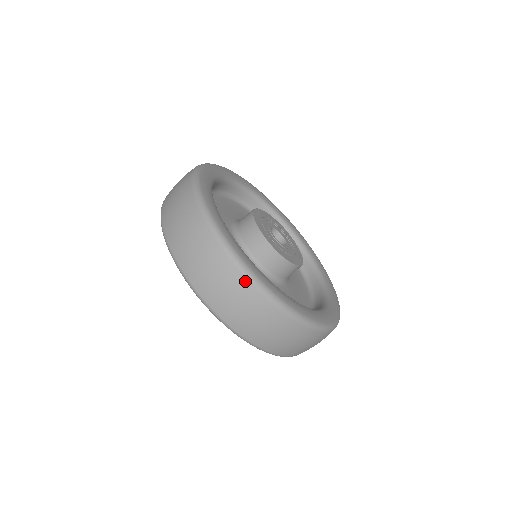
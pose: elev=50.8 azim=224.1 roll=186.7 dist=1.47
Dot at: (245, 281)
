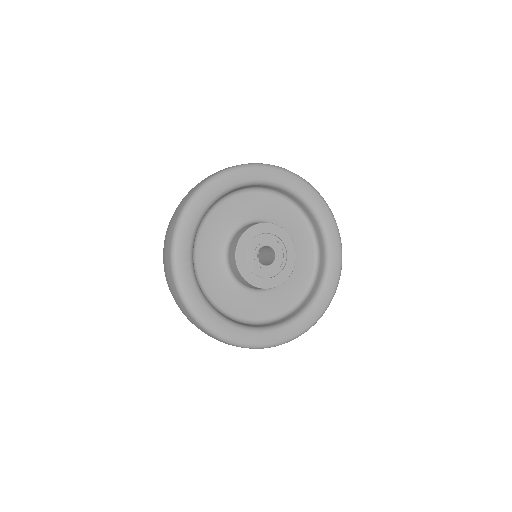
Dot at: occluded
